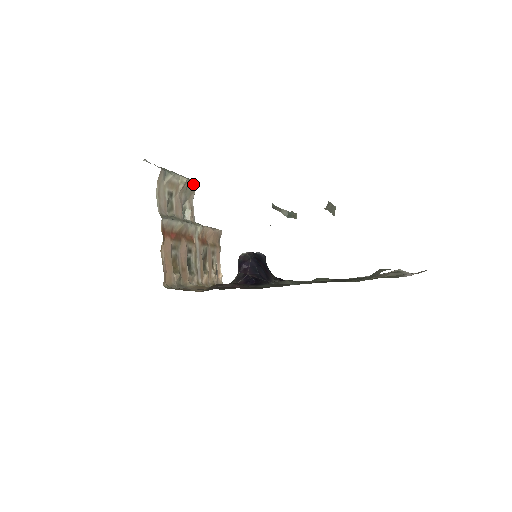
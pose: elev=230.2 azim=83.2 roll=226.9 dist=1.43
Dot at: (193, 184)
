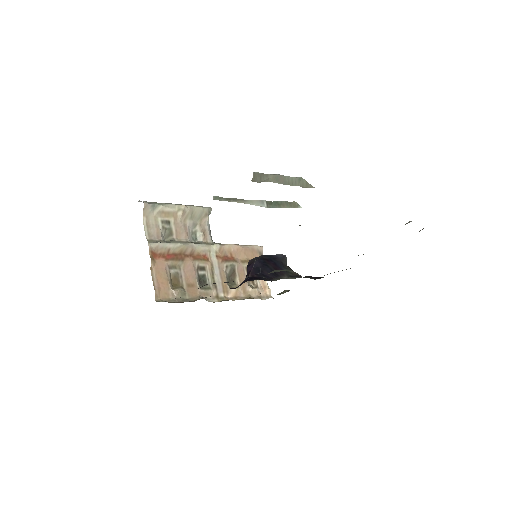
Dot at: (201, 209)
